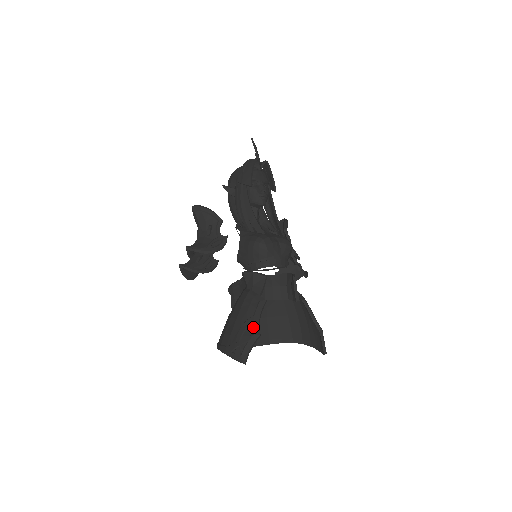
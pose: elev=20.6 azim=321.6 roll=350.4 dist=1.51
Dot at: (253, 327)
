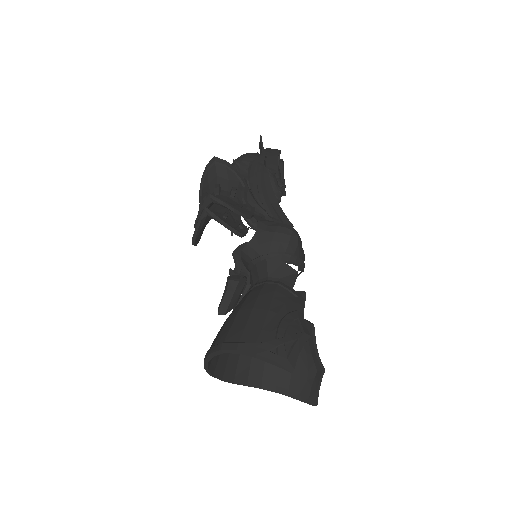
Dot at: (300, 324)
